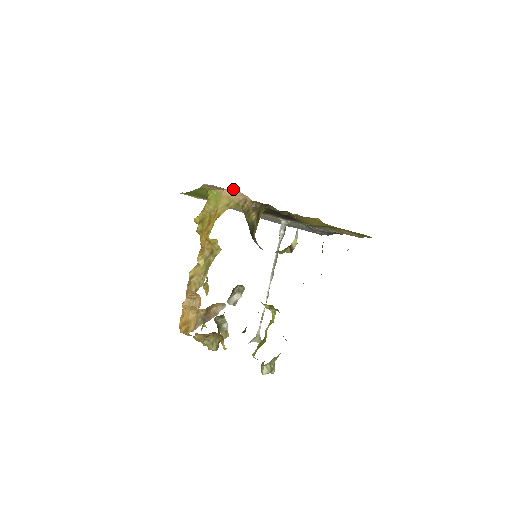
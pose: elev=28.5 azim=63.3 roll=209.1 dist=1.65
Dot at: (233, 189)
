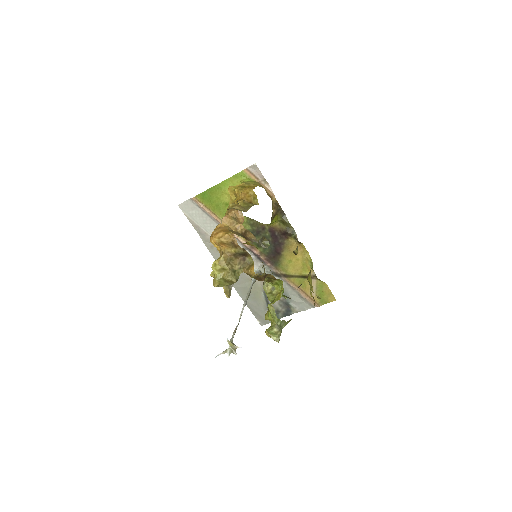
Dot at: (267, 183)
